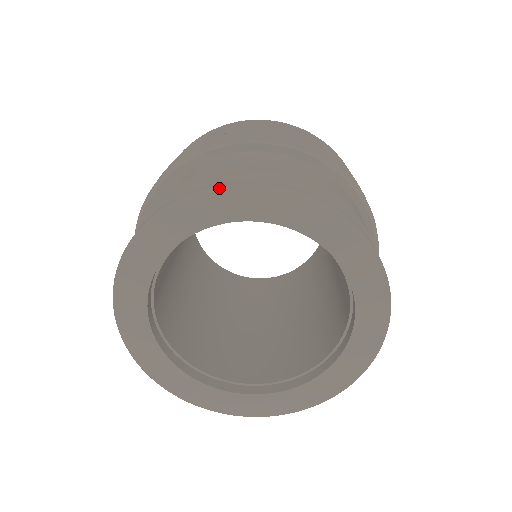
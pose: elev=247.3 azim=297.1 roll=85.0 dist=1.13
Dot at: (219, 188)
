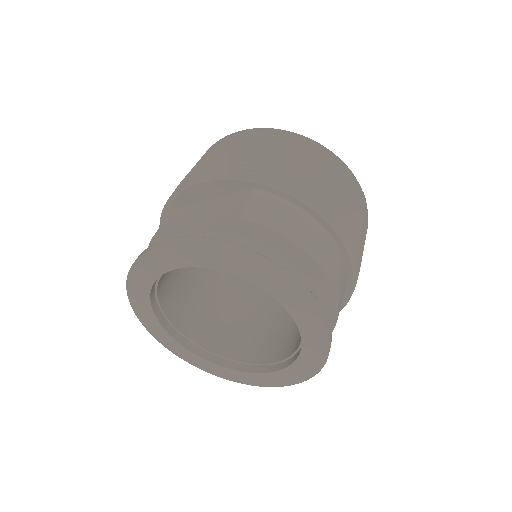
Dot at: (265, 268)
